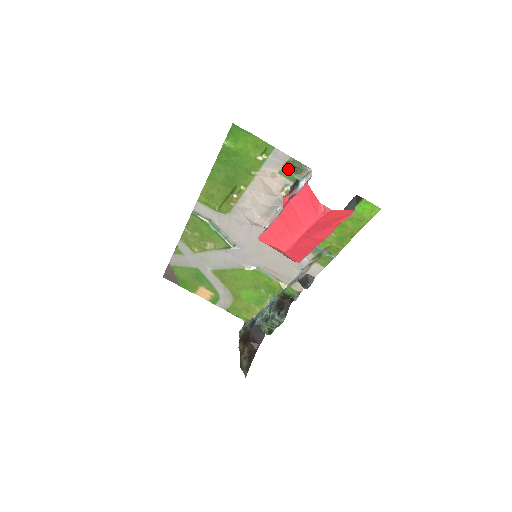
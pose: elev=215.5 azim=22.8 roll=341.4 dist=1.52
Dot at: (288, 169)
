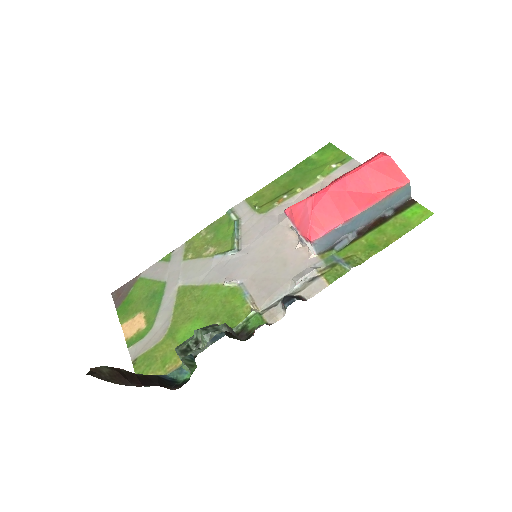
Dot at: occluded
